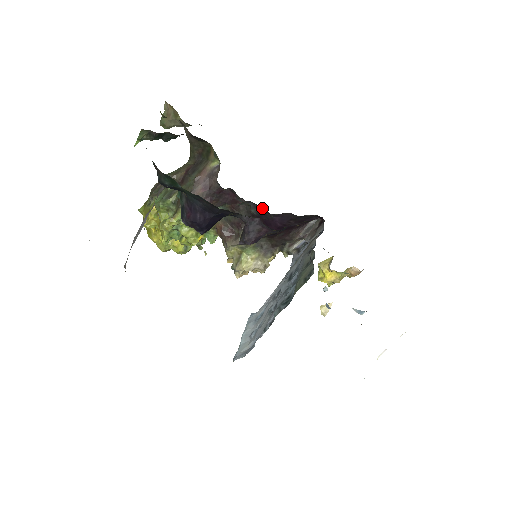
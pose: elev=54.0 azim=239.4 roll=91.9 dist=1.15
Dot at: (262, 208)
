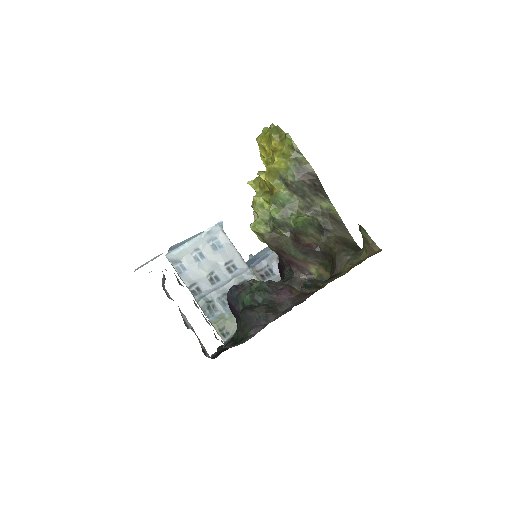
Dot at: occluded
